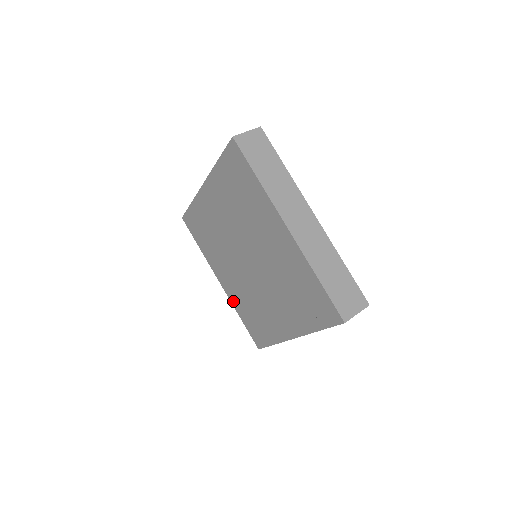
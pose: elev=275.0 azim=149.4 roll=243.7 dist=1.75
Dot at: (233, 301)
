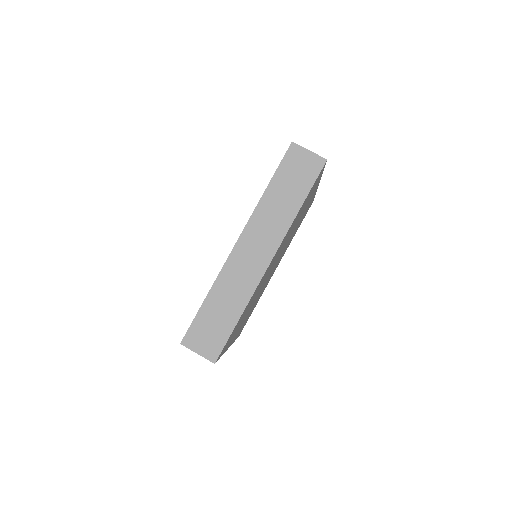
Dot at: occluded
